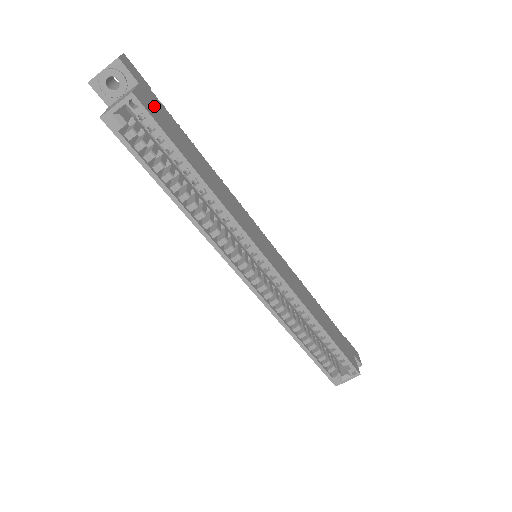
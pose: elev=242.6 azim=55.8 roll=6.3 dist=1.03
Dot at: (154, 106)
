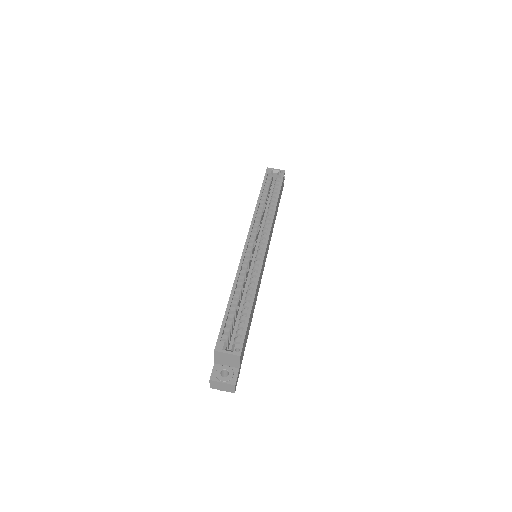
Dot at: occluded
